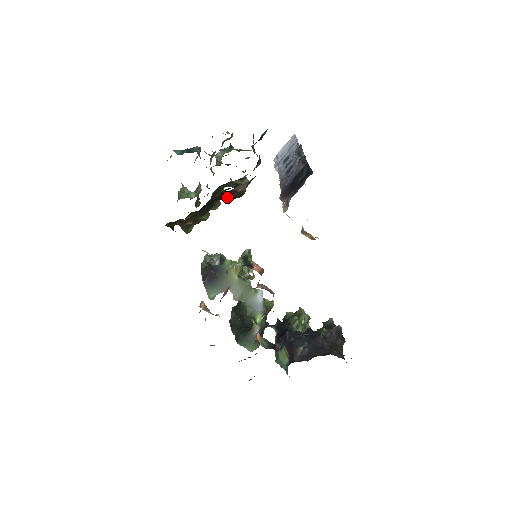
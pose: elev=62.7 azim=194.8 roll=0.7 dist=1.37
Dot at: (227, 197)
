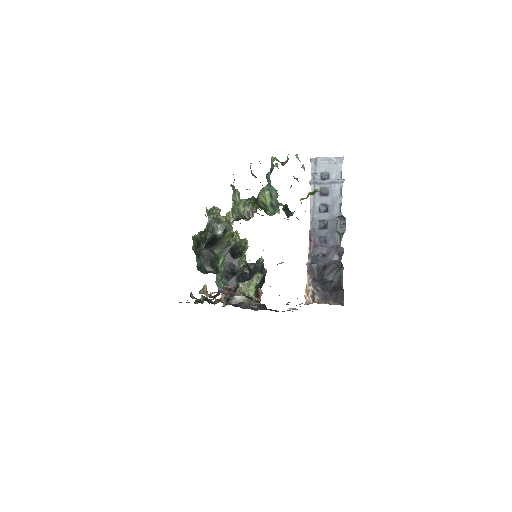
Dot at: occluded
